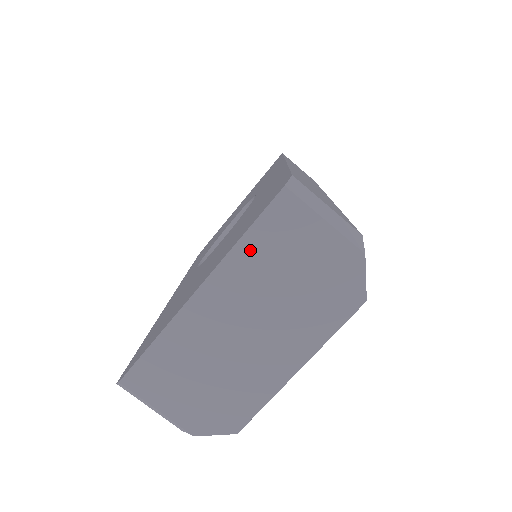
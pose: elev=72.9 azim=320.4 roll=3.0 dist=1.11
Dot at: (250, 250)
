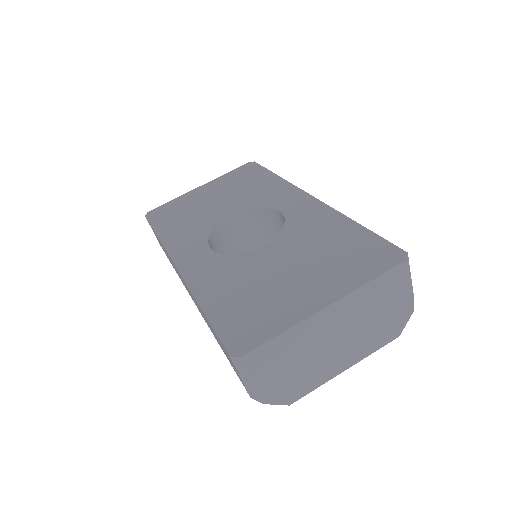
Dot at: (369, 290)
